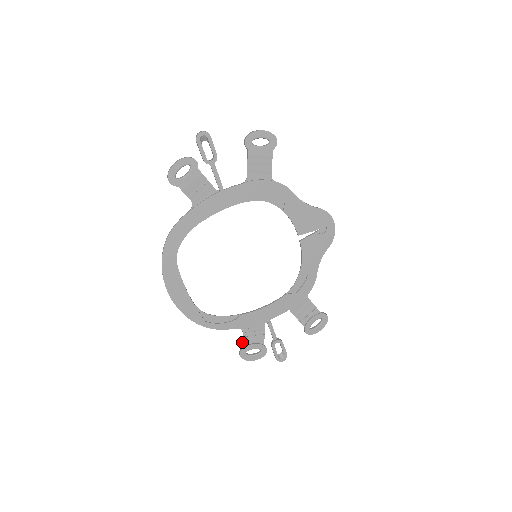
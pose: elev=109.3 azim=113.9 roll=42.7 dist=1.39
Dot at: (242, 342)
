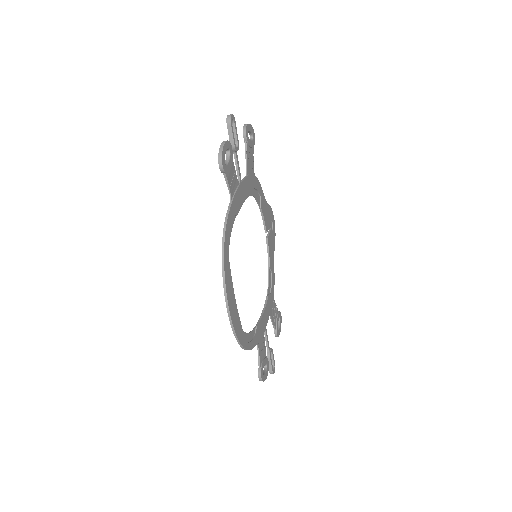
Dot at: (258, 361)
